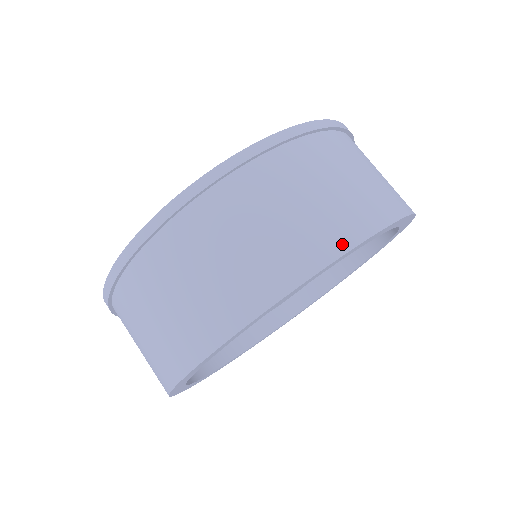
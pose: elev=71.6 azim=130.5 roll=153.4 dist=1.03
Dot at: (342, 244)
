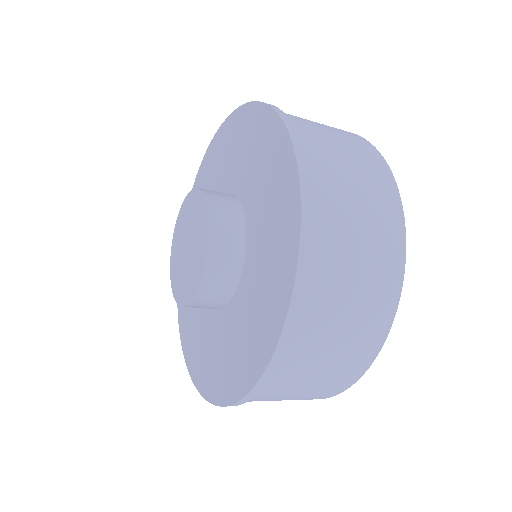
Dot at: (396, 283)
